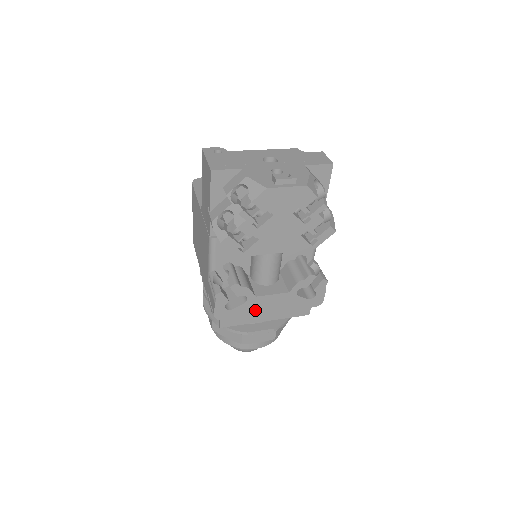
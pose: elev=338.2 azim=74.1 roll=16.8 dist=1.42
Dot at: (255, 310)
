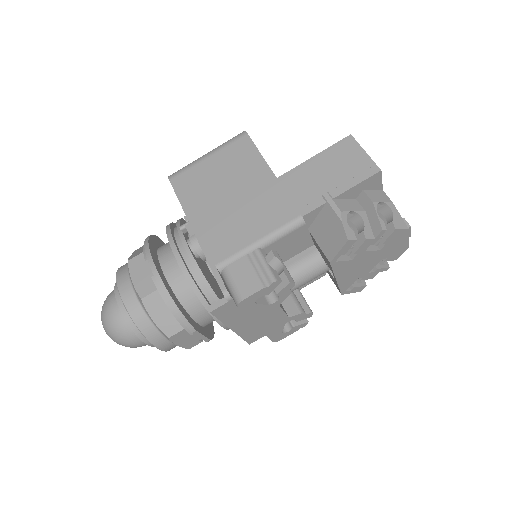
Dot at: (259, 316)
